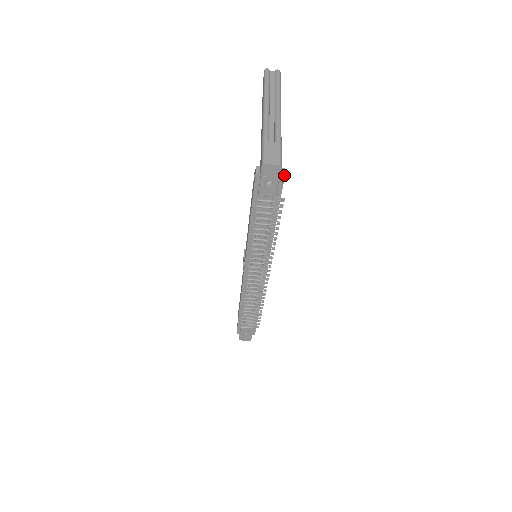
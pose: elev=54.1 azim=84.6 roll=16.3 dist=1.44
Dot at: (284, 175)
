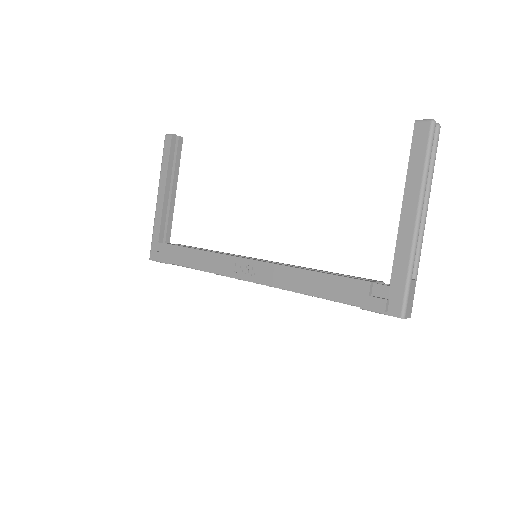
Dot at: occluded
